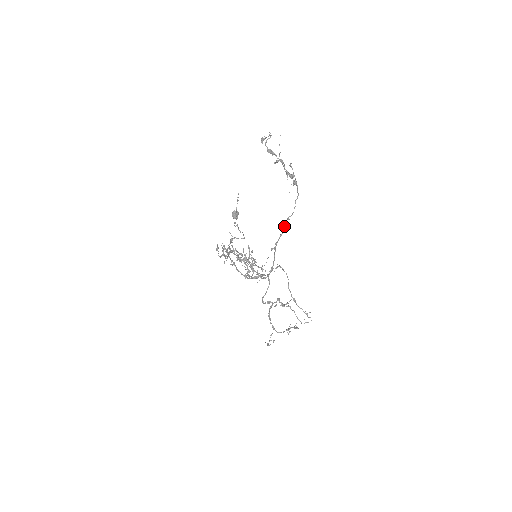
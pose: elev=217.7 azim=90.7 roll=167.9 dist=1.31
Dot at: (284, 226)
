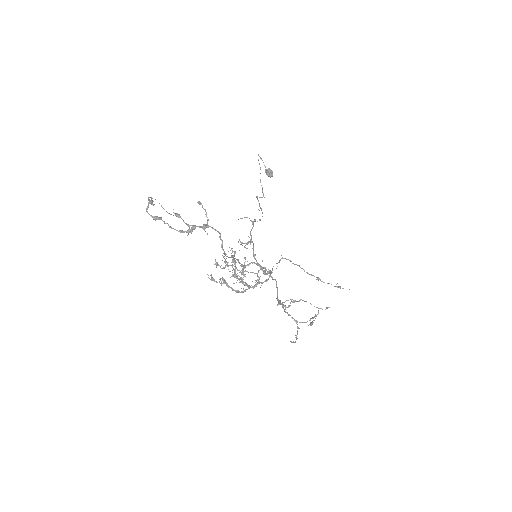
Dot at: (230, 257)
